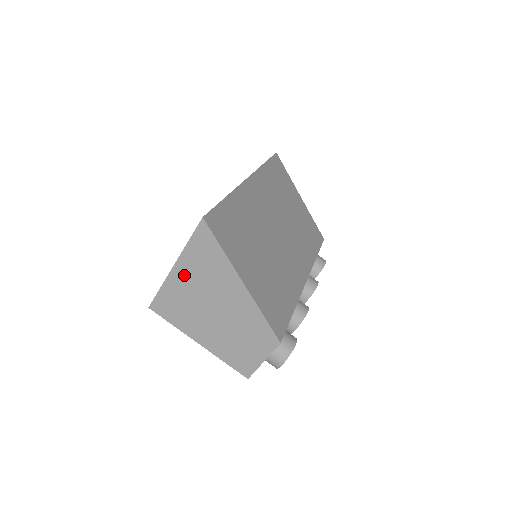
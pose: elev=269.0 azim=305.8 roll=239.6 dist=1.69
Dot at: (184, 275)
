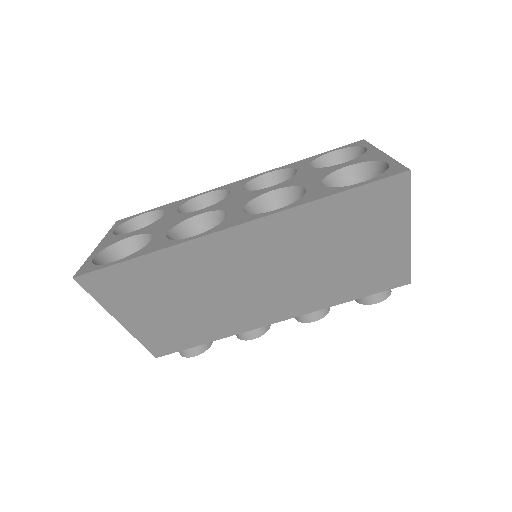
Dot at: occluded
